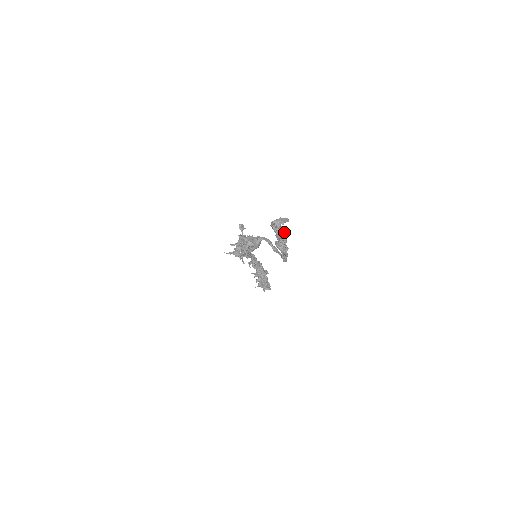
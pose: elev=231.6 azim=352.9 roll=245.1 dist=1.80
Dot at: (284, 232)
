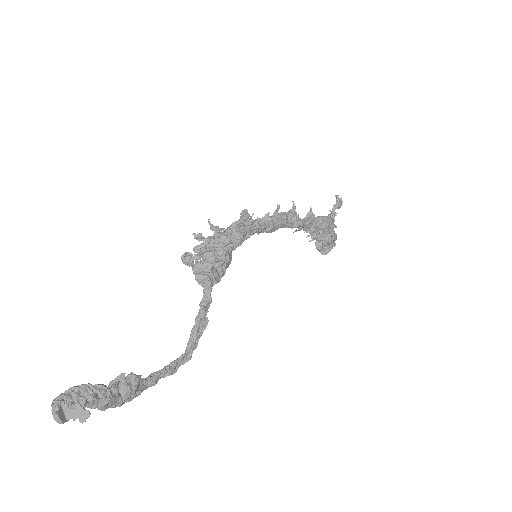
Dot at: (109, 398)
